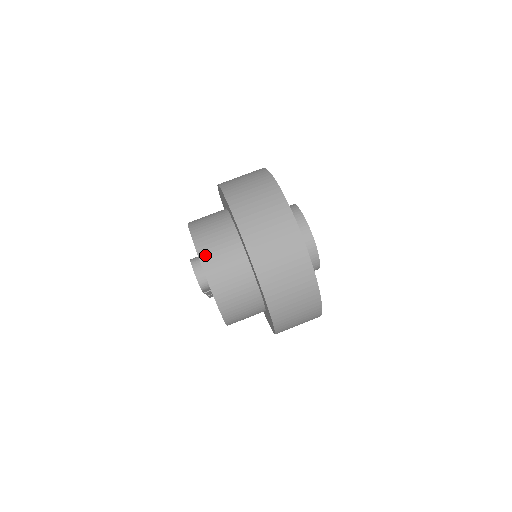
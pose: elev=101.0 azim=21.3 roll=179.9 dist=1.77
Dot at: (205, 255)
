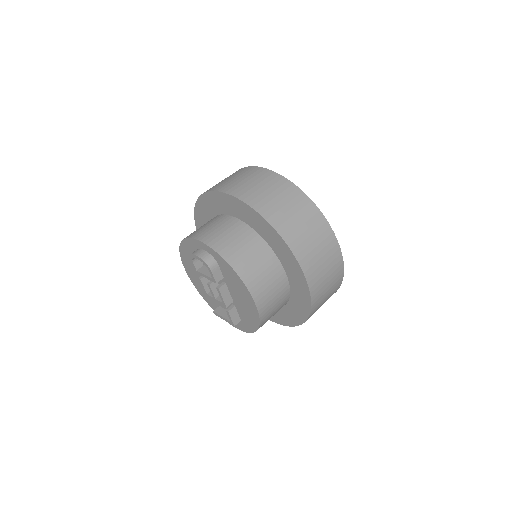
Dot at: (199, 235)
